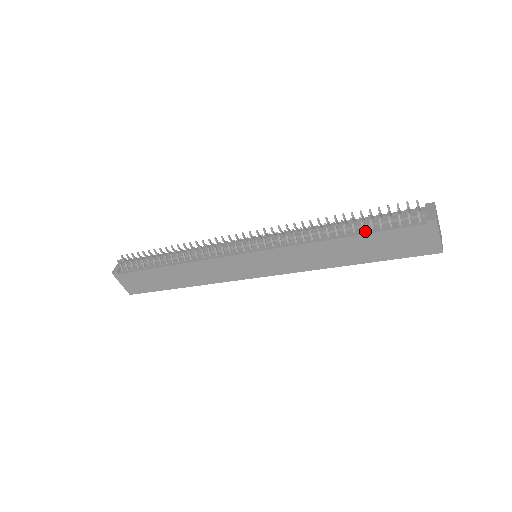
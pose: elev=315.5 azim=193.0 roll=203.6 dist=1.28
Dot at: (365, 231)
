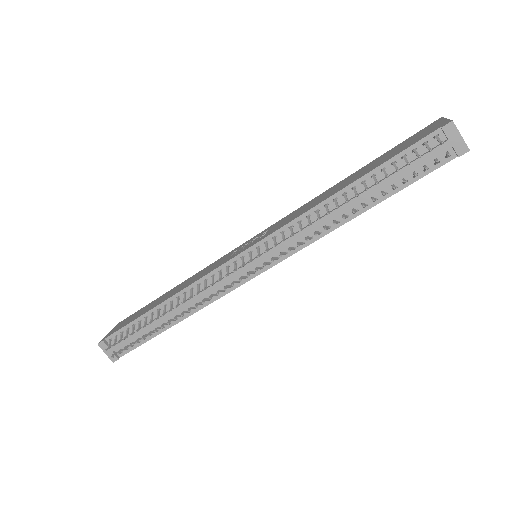
Dot at: (385, 192)
